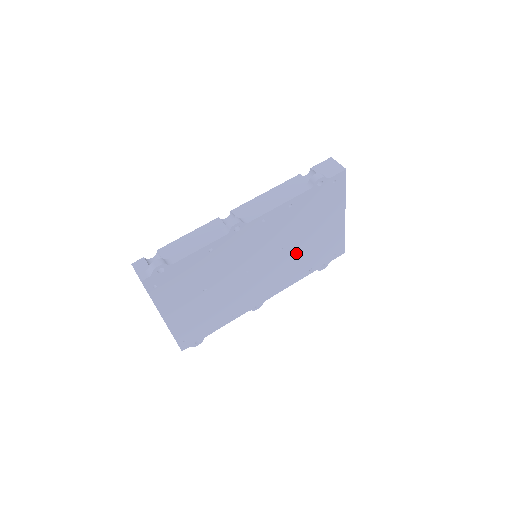
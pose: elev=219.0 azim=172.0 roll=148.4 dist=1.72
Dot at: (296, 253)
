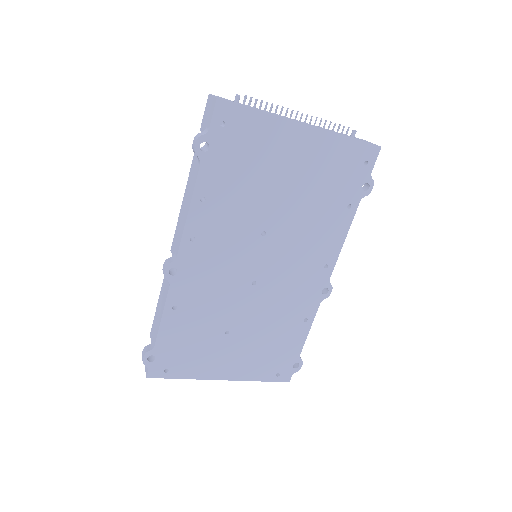
Dot at: (294, 217)
